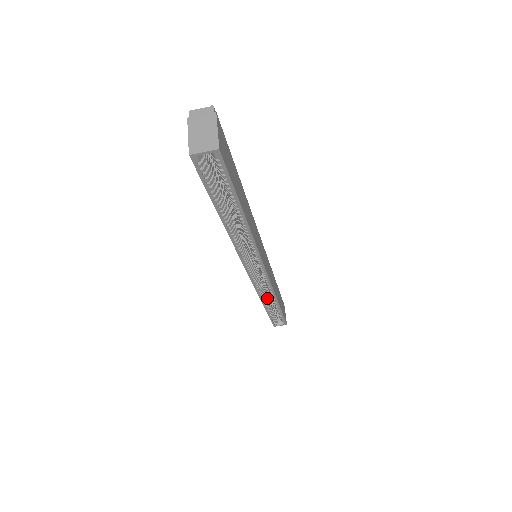
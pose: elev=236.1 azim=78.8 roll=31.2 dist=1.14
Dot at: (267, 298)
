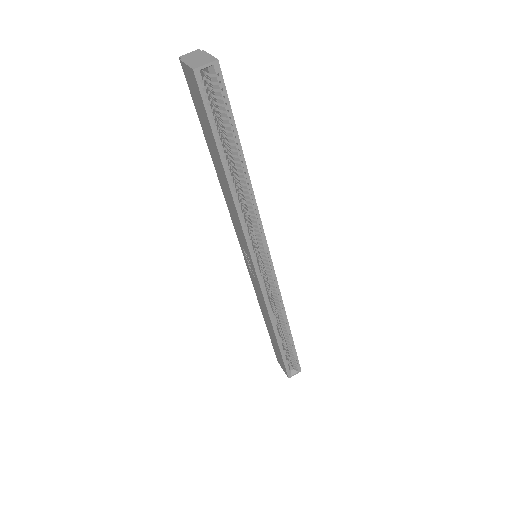
Dot at: (276, 322)
